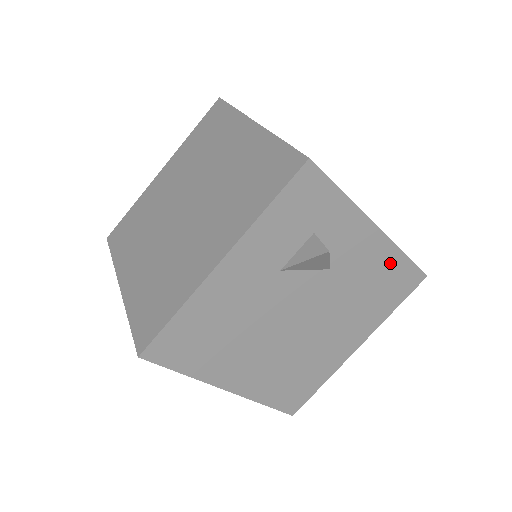
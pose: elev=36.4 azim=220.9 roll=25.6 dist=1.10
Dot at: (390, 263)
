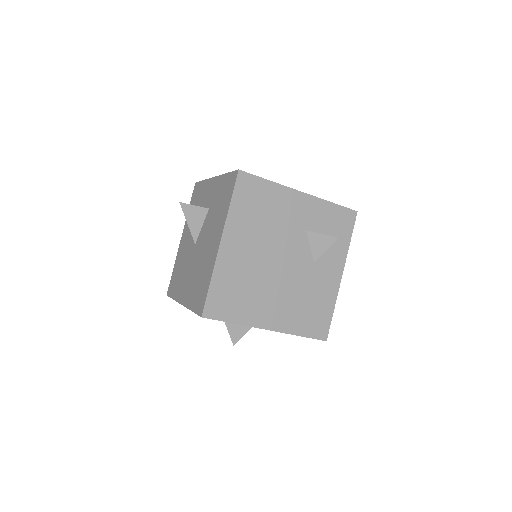
Dot at: (327, 303)
